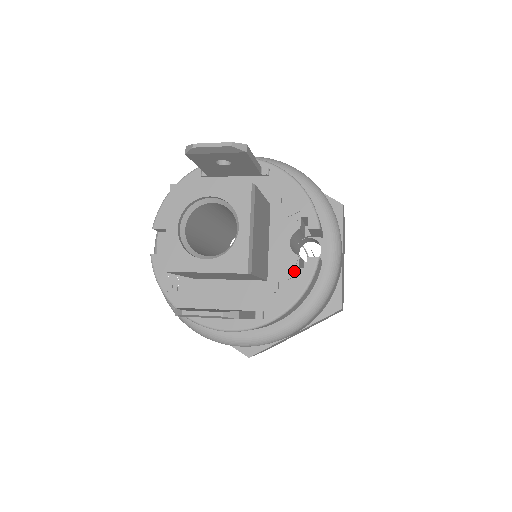
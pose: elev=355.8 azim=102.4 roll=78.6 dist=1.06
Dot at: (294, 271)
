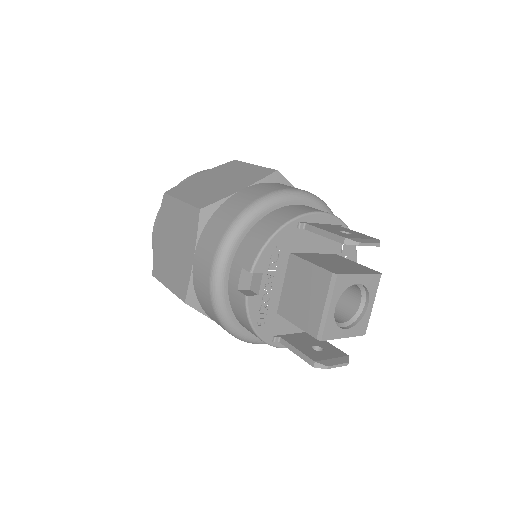
Dot at: occluded
